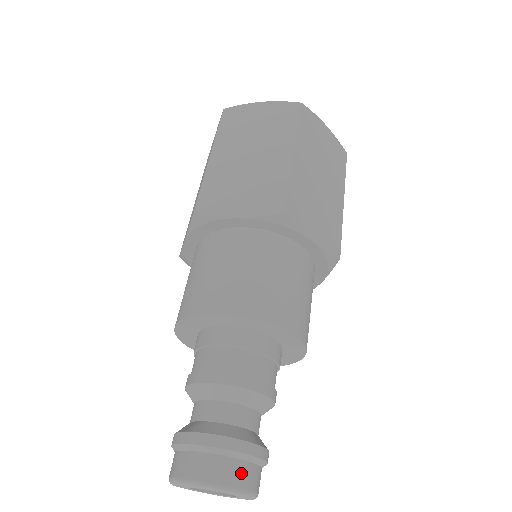
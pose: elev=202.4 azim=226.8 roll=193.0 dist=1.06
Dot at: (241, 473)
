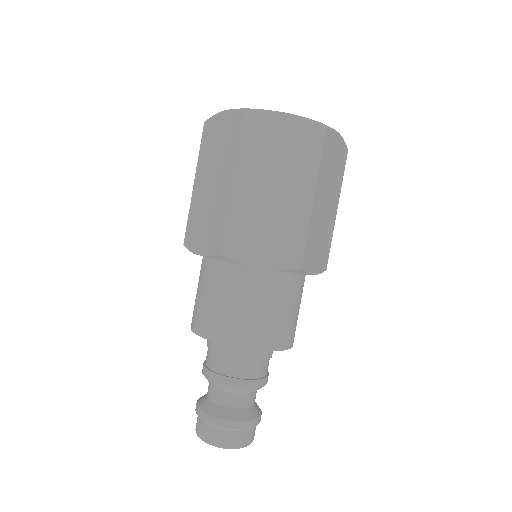
Dot at: (220, 437)
